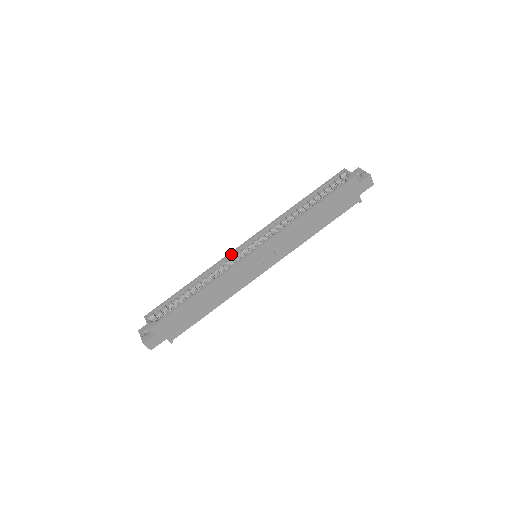
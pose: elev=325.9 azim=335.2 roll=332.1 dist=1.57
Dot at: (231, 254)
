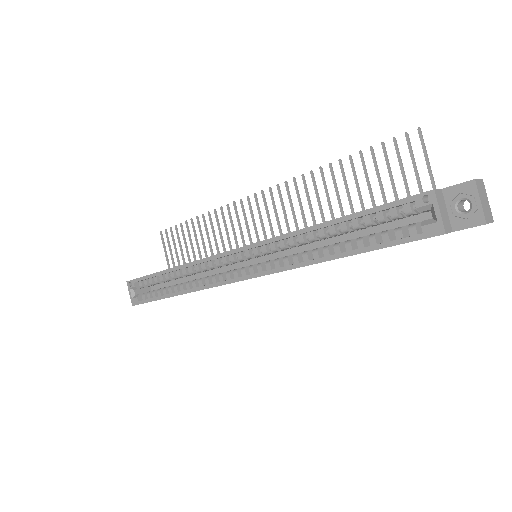
Dot at: (215, 258)
